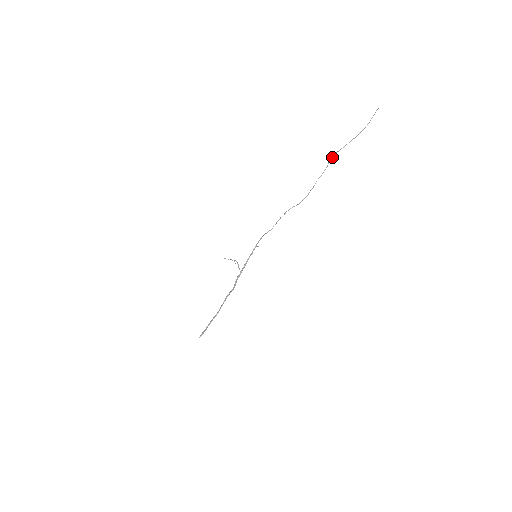
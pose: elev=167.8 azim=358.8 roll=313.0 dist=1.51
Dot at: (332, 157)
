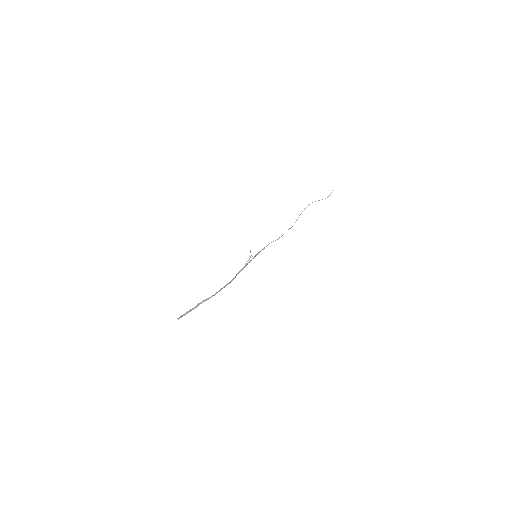
Dot at: occluded
